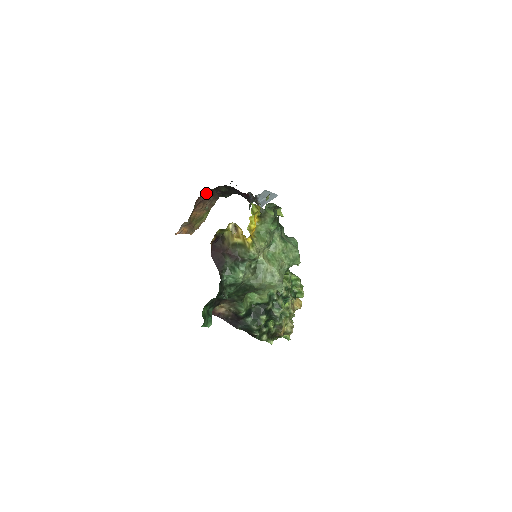
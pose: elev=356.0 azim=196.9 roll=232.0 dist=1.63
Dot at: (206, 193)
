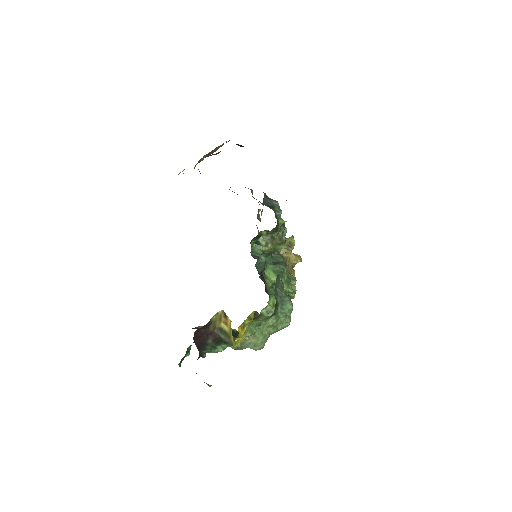
Dot at: occluded
